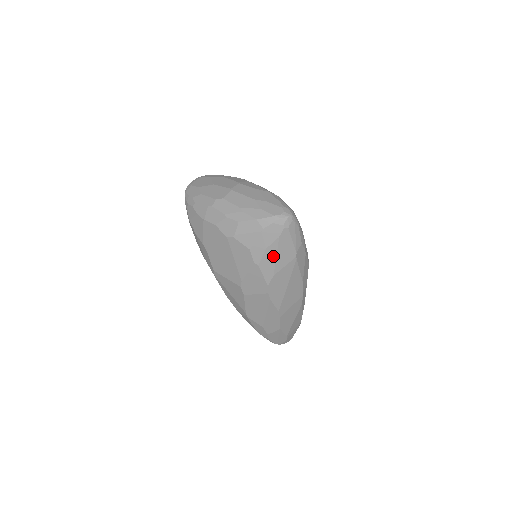
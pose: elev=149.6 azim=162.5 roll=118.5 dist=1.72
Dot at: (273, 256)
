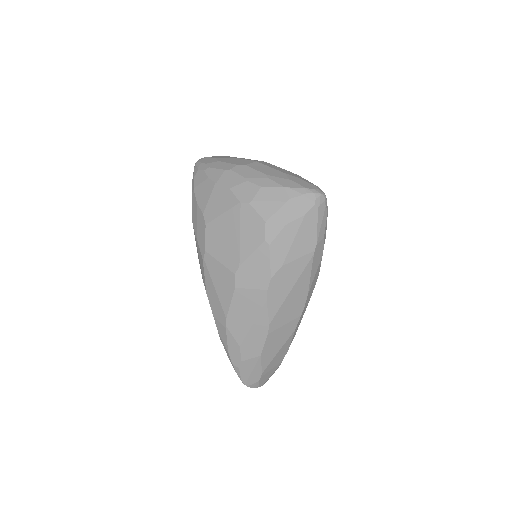
Dot at: (290, 238)
